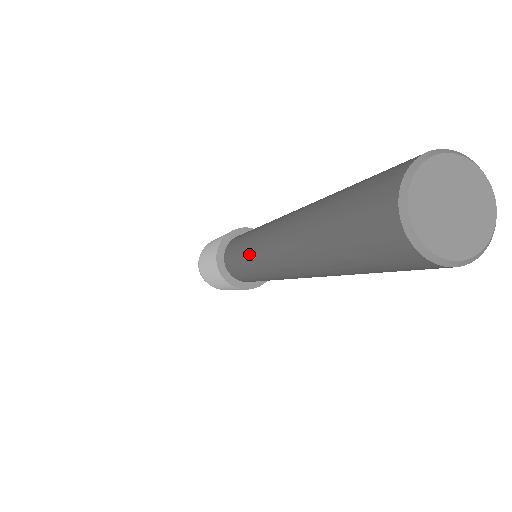
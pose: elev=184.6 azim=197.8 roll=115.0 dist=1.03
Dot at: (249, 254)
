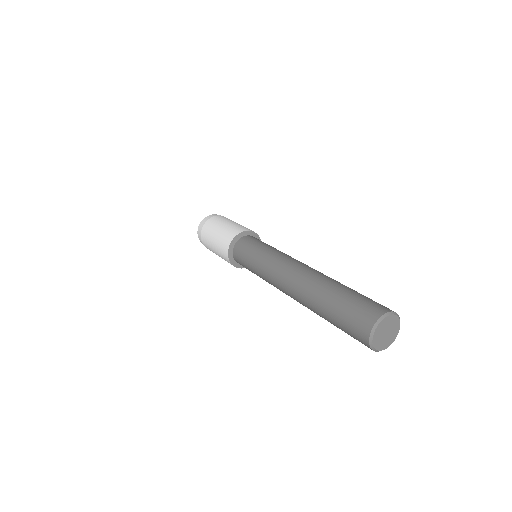
Dot at: (264, 270)
